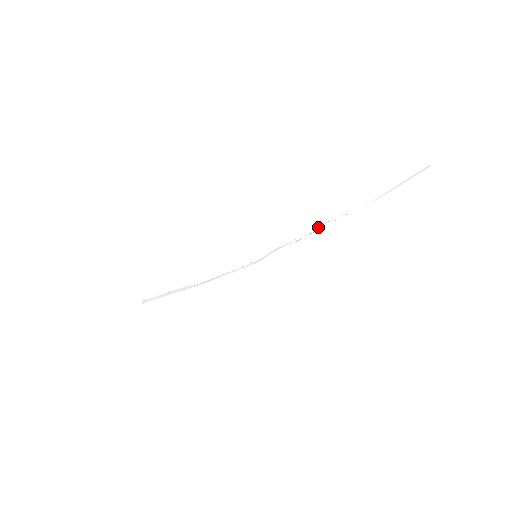
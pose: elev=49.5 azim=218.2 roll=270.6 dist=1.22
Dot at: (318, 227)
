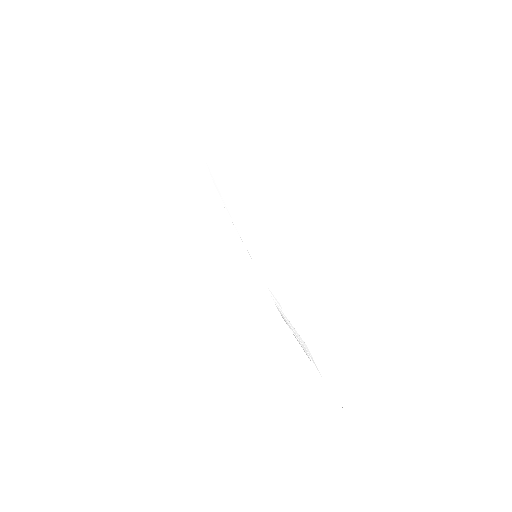
Dot at: (295, 331)
